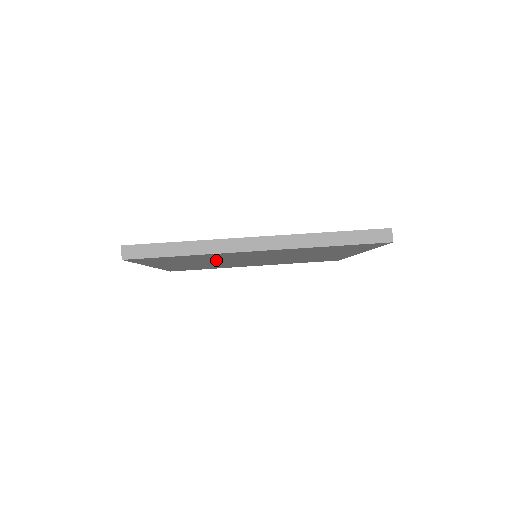
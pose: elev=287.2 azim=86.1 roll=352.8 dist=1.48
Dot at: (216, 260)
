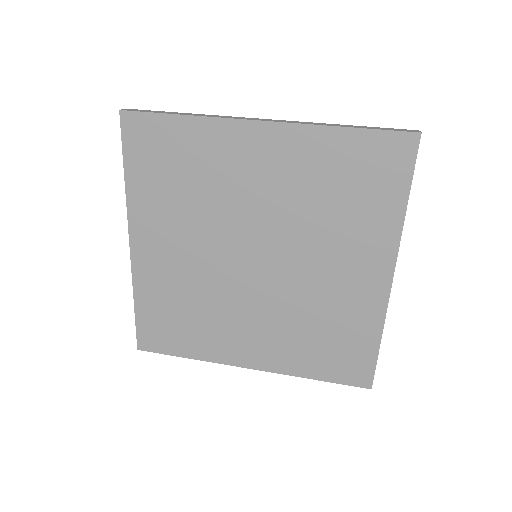
Dot at: (208, 214)
